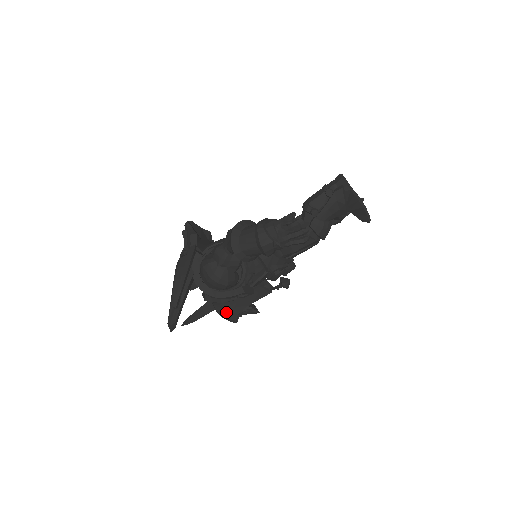
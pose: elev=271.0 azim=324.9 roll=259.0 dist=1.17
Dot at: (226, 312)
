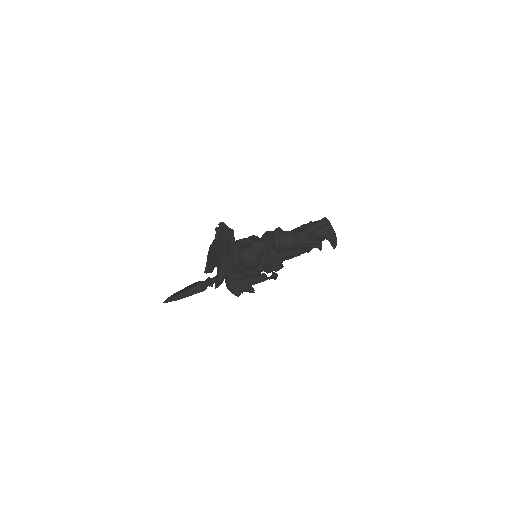
Dot at: (237, 287)
